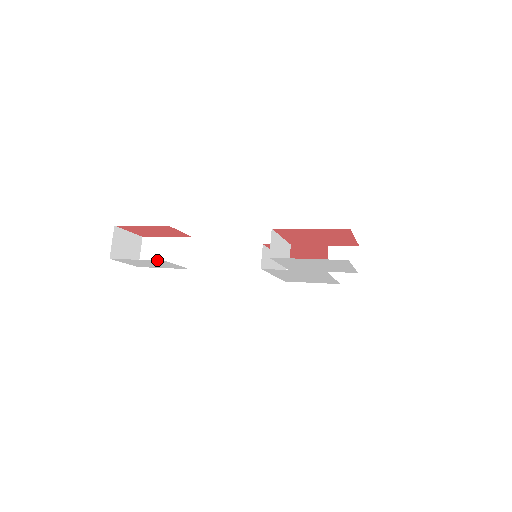
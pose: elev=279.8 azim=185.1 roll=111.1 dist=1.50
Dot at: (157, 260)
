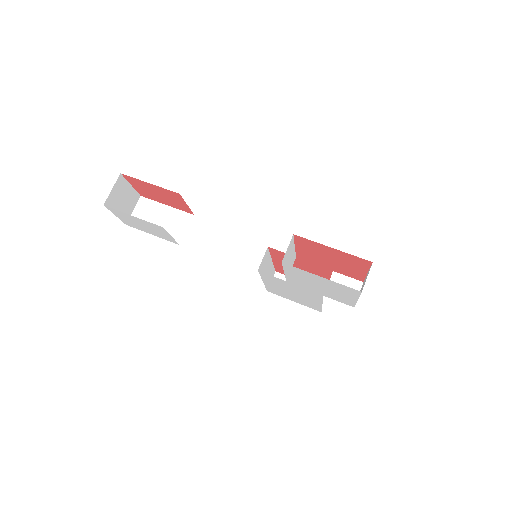
Dot at: (155, 224)
